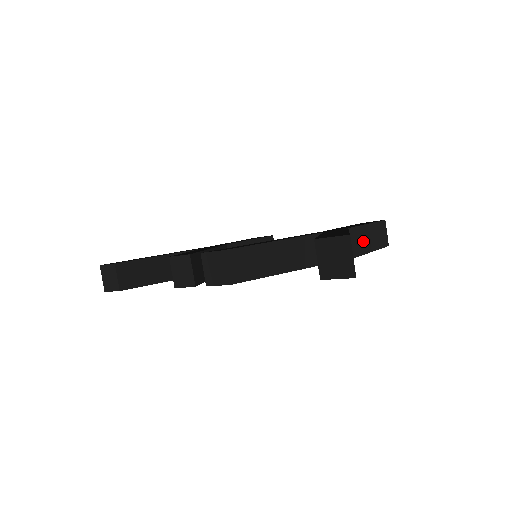
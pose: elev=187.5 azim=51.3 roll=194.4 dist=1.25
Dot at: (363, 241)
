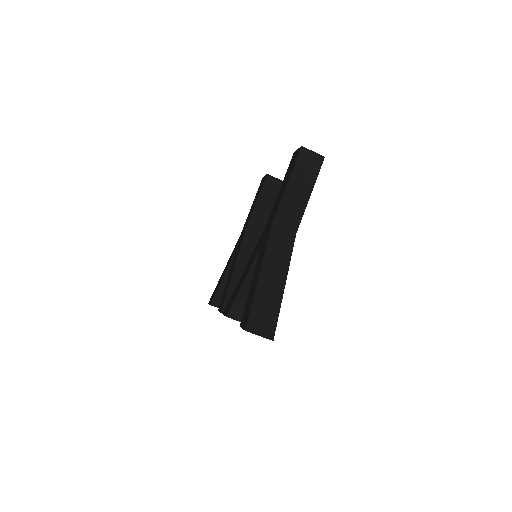
Dot at: (294, 205)
